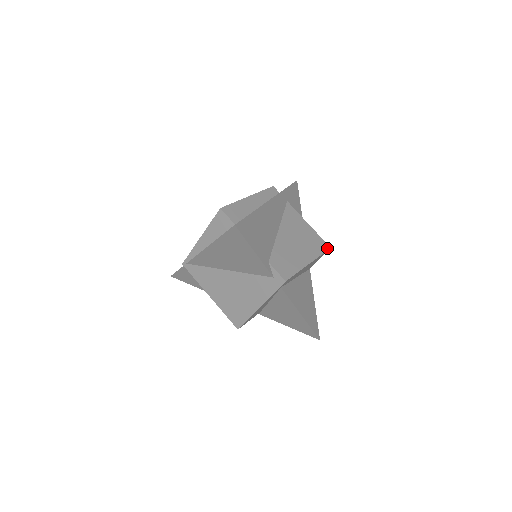
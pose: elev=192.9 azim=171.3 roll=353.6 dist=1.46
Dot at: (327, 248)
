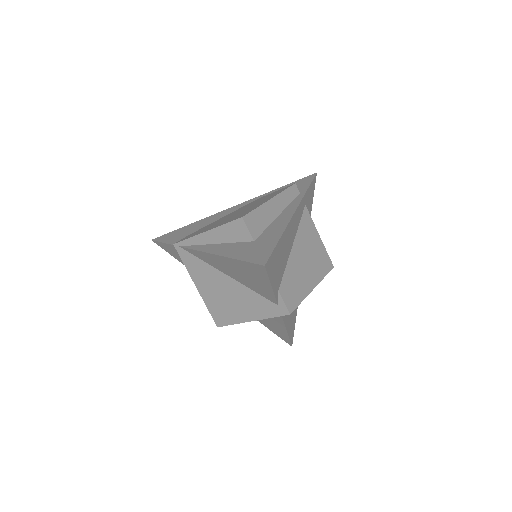
Dot at: (331, 268)
